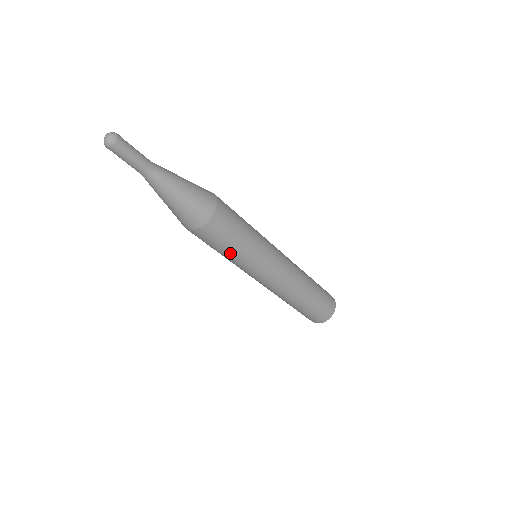
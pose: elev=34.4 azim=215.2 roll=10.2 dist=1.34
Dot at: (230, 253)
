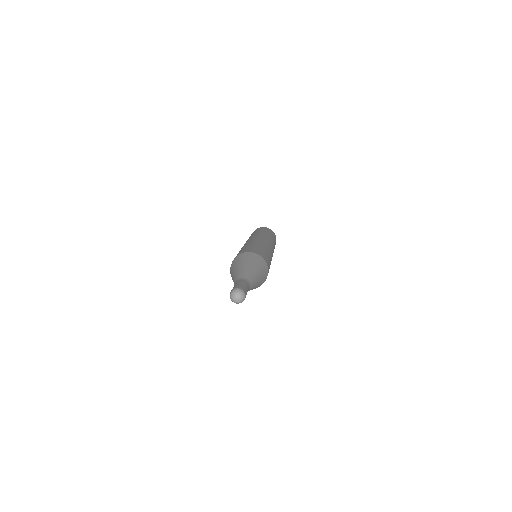
Dot at: occluded
